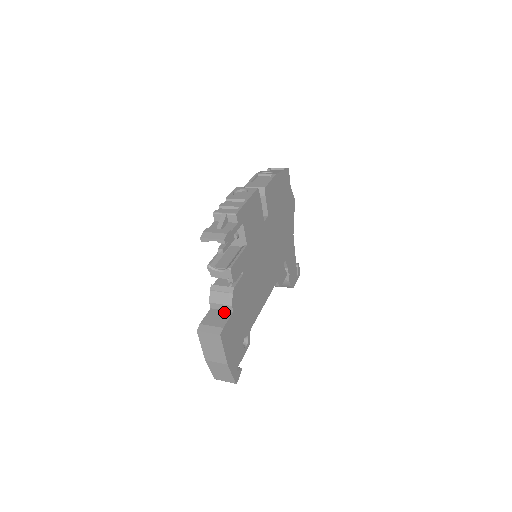
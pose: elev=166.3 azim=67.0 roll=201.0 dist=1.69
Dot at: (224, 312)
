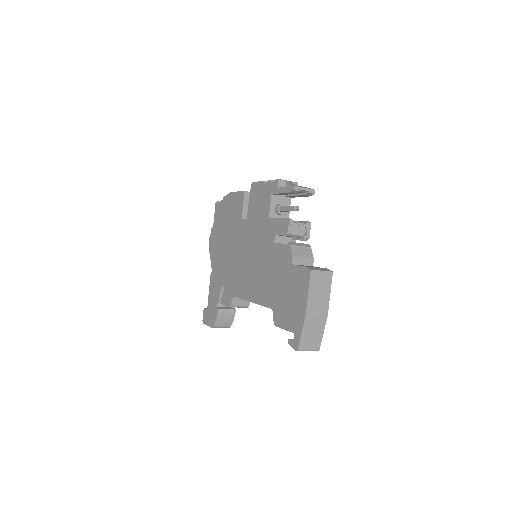
Dot at: (308, 265)
